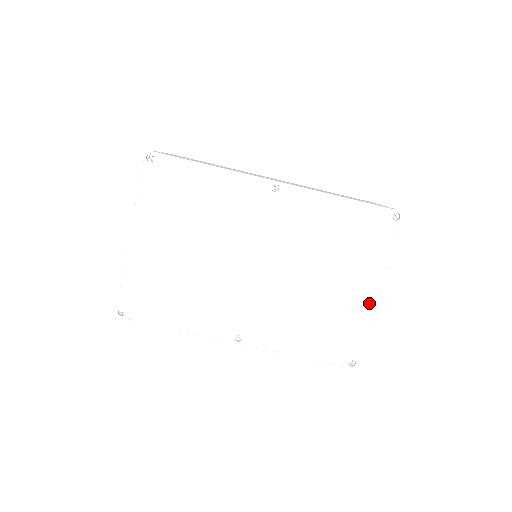
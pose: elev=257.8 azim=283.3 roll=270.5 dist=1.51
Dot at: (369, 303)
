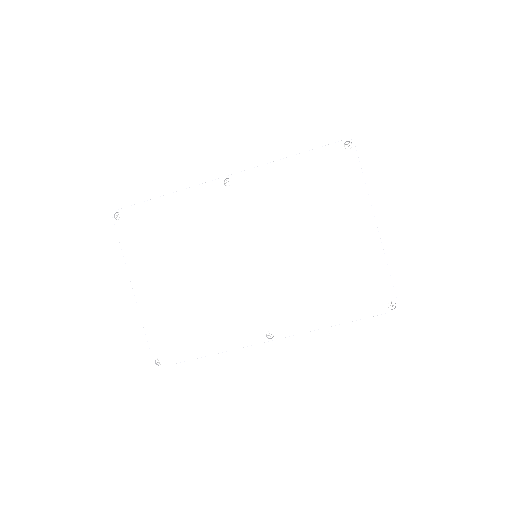
Dot at: (372, 238)
